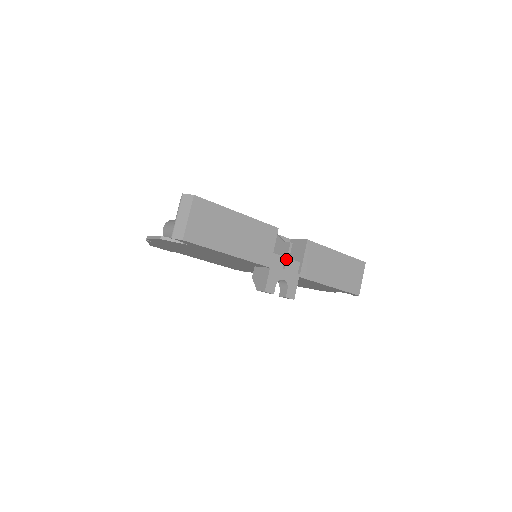
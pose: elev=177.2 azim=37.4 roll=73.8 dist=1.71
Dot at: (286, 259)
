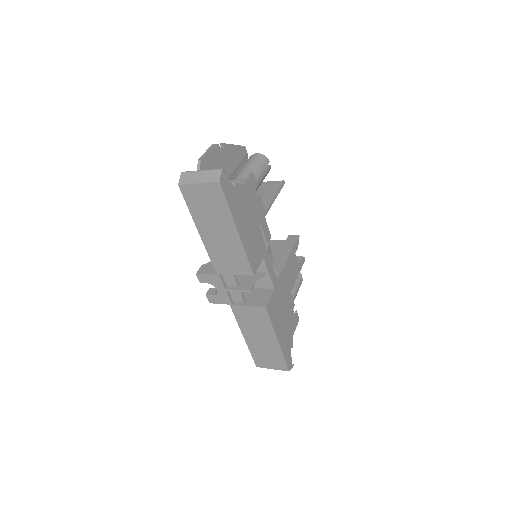
Dot at: (235, 289)
